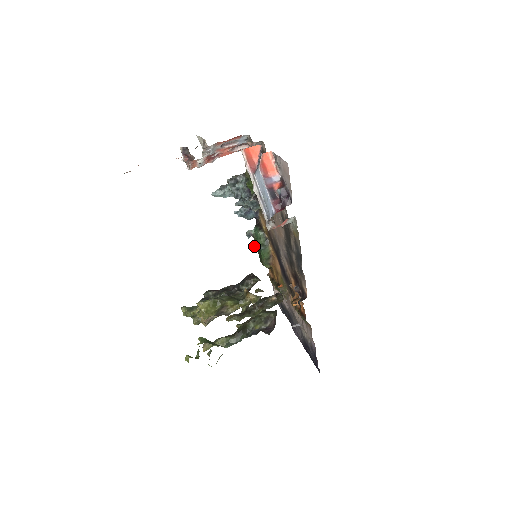
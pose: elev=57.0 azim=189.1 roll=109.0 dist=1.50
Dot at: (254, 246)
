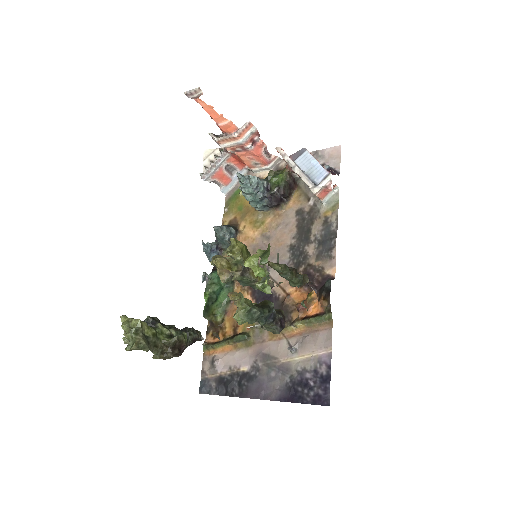
Dot at: occluded
